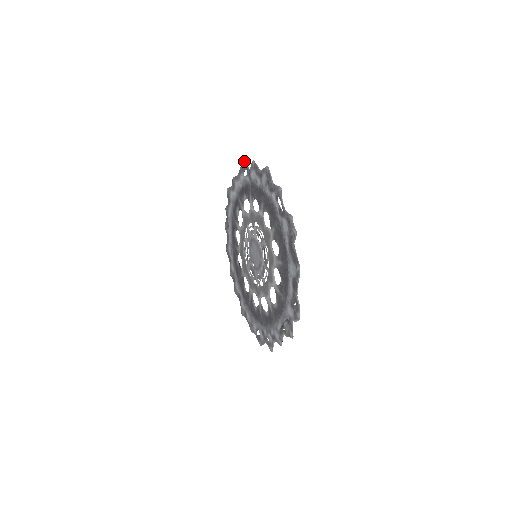
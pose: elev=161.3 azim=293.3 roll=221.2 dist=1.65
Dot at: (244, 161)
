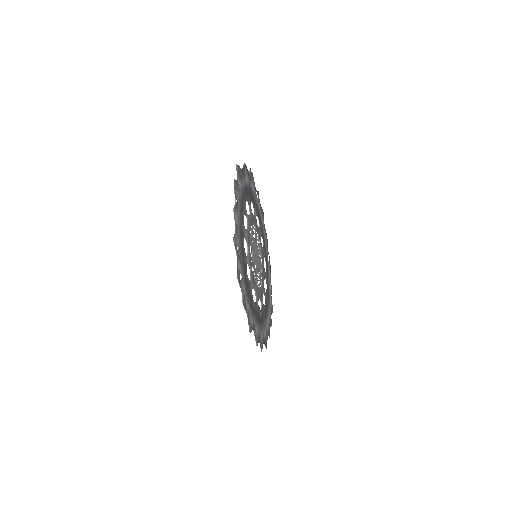
Dot at: (269, 257)
